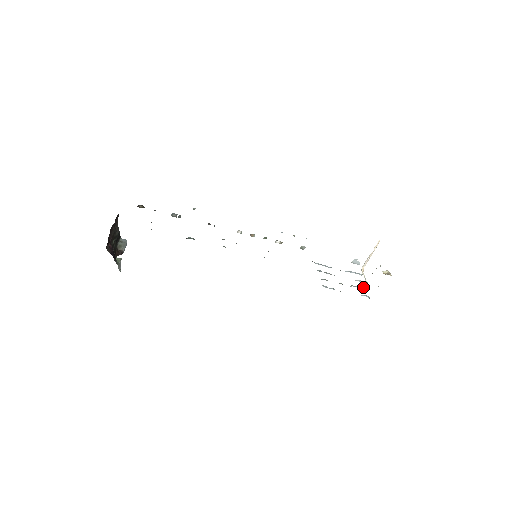
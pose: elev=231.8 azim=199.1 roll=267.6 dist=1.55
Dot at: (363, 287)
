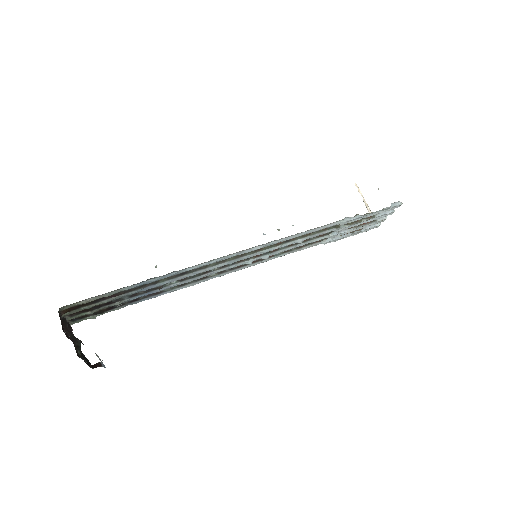
Dot at: occluded
